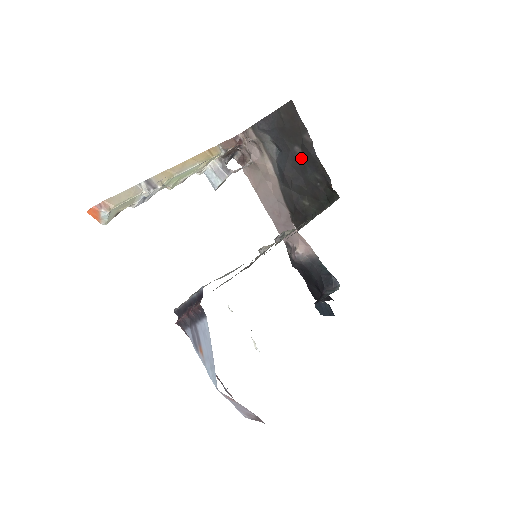
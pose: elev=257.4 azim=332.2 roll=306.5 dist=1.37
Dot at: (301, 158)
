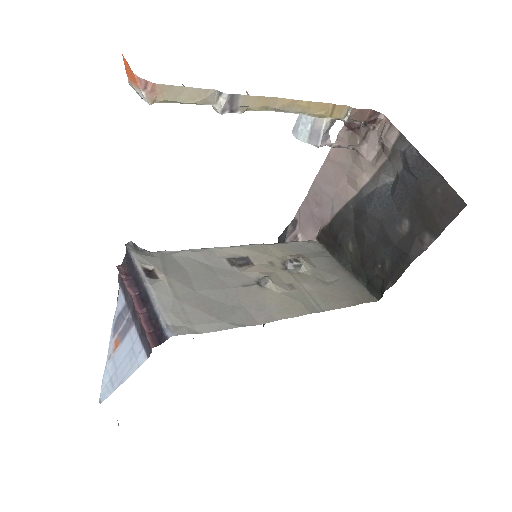
Dot at: (398, 234)
